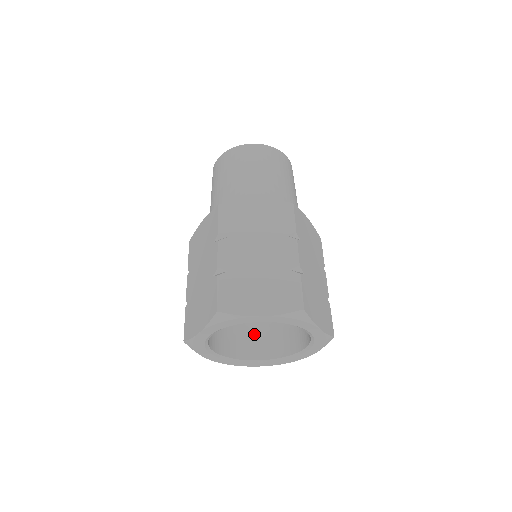
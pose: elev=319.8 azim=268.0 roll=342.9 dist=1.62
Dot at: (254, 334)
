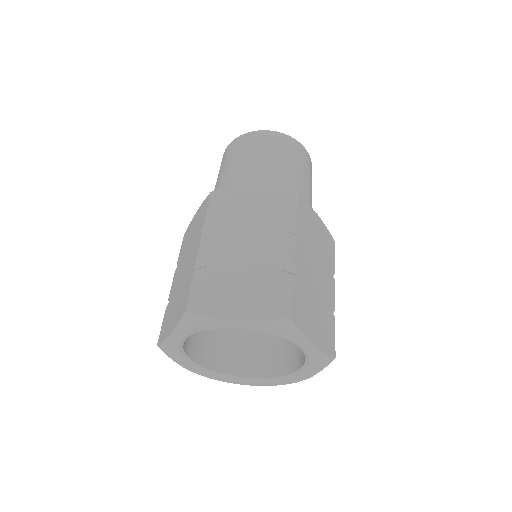
Dot at: (247, 347)
